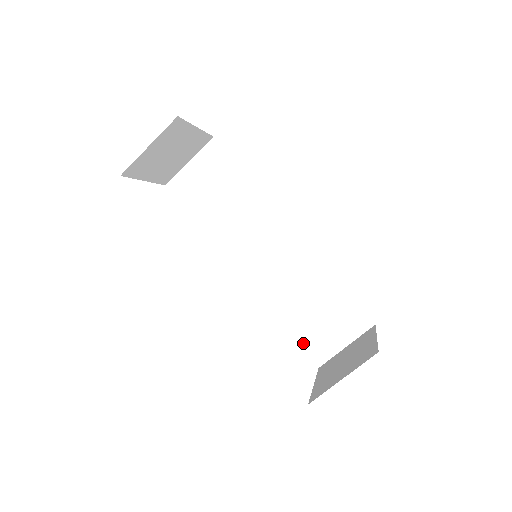
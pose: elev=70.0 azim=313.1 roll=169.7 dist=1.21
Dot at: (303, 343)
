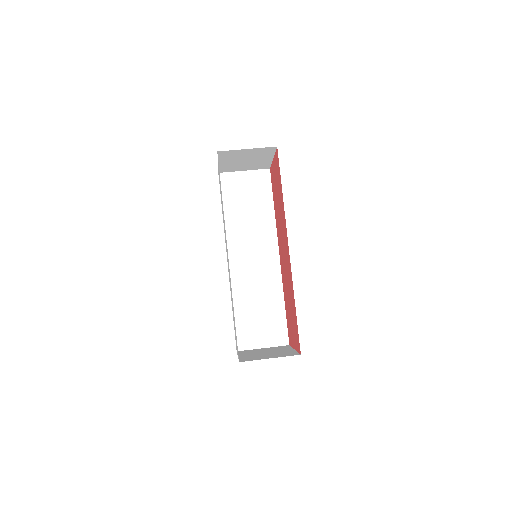
Dot at: (238, 329)
